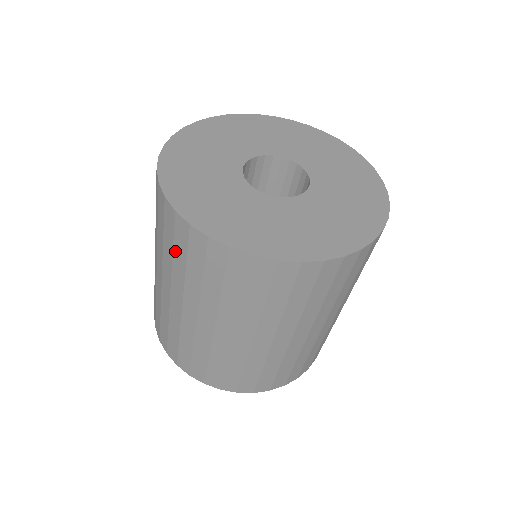
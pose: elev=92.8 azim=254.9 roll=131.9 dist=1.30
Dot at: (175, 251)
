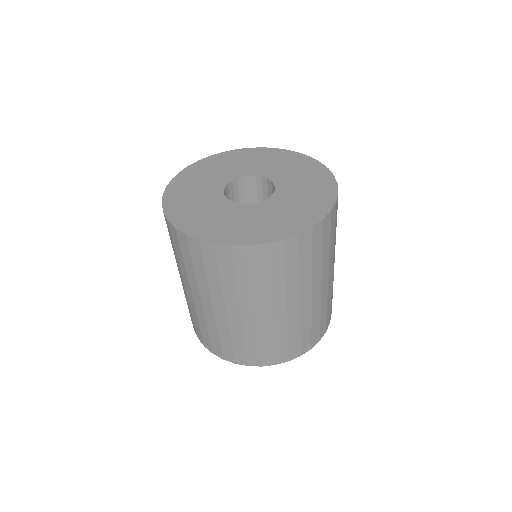
Dot at: (171, 242)
